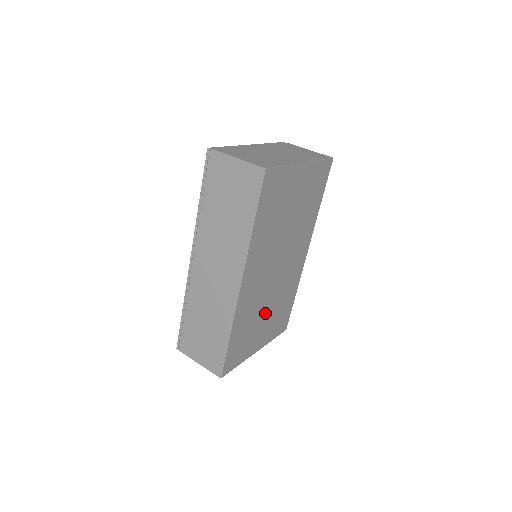
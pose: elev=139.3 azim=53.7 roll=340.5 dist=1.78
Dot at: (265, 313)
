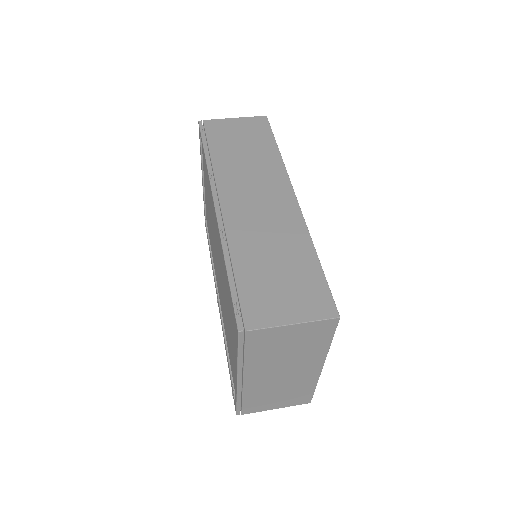
Dot at: occluded
